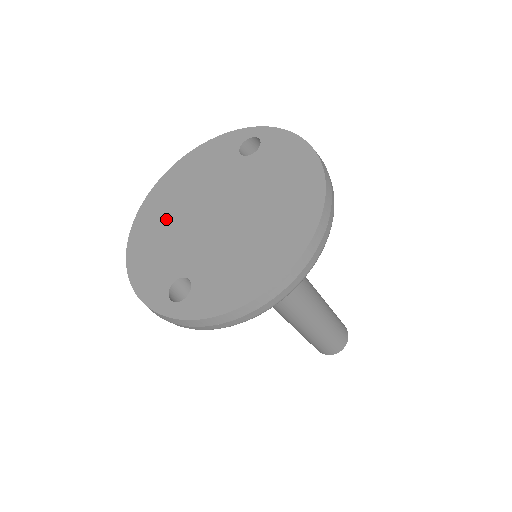
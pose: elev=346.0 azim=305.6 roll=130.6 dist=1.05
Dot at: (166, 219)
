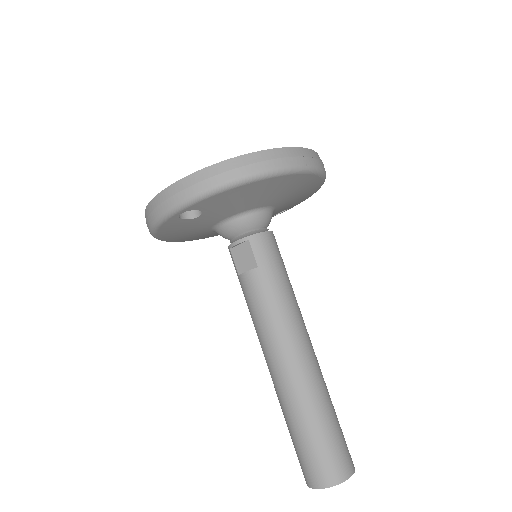
Dot at: occluded
